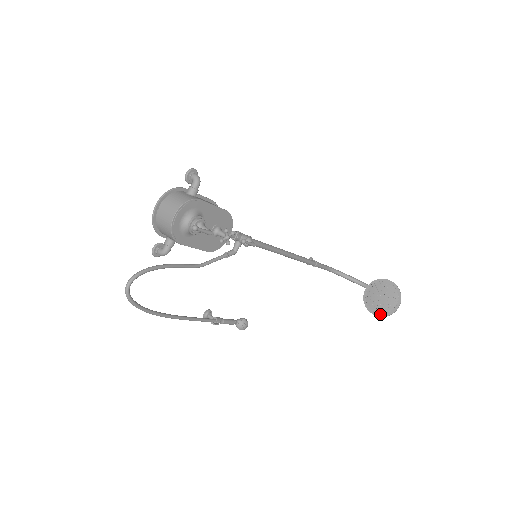
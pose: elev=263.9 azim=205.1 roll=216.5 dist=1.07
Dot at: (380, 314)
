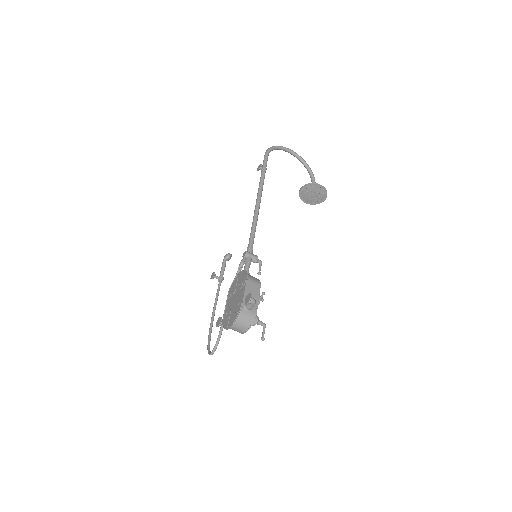
Dot at: (309, 203)
